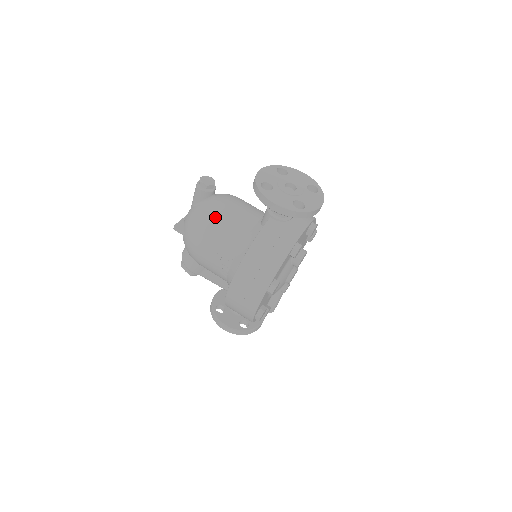
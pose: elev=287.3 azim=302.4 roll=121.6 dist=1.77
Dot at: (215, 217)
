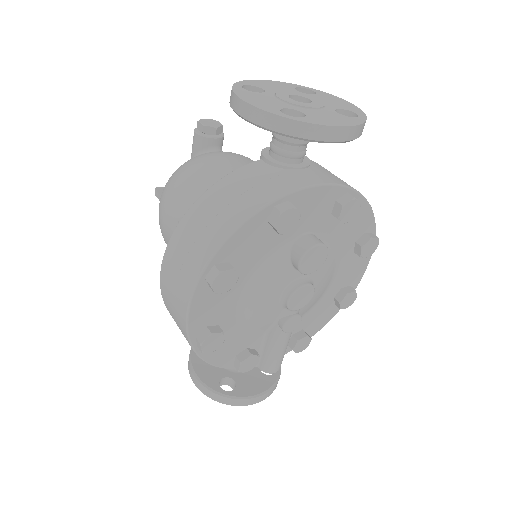
Dot at: (195, 167)
